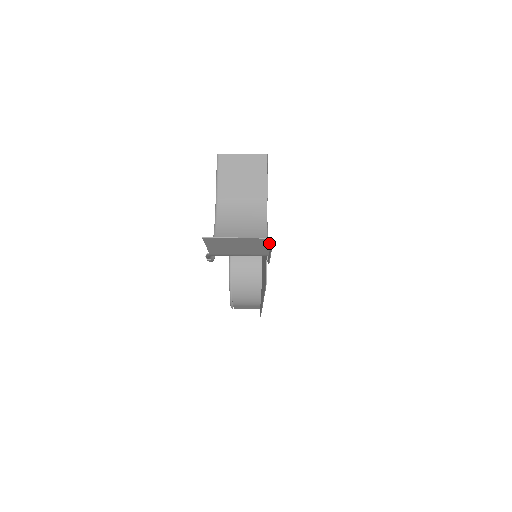
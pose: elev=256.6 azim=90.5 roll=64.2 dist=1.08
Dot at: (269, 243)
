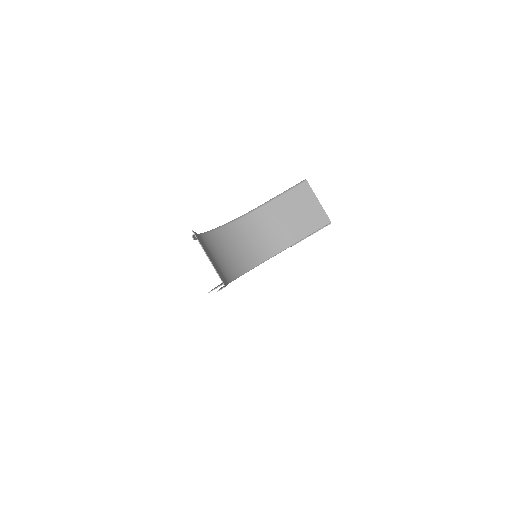
Dot at: (225, 284)
